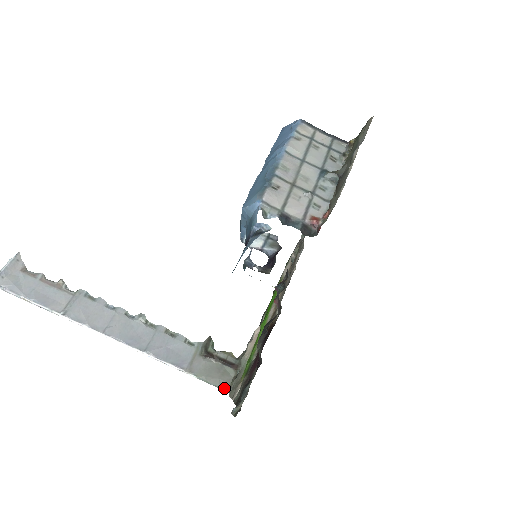
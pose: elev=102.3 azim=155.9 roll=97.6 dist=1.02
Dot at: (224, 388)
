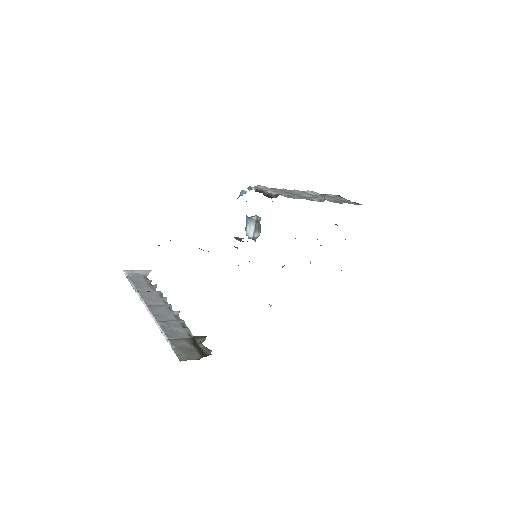
Dot at: (181, 359)
